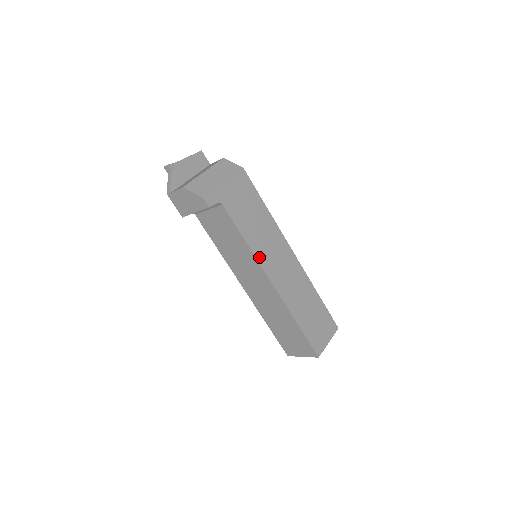
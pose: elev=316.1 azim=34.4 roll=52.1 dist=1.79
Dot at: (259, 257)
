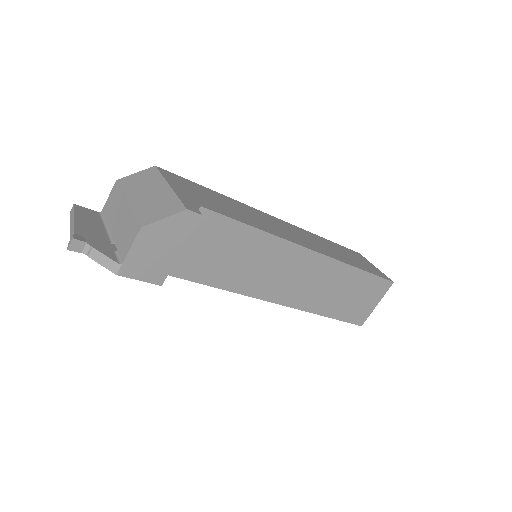
Dot at: (279, 236)
